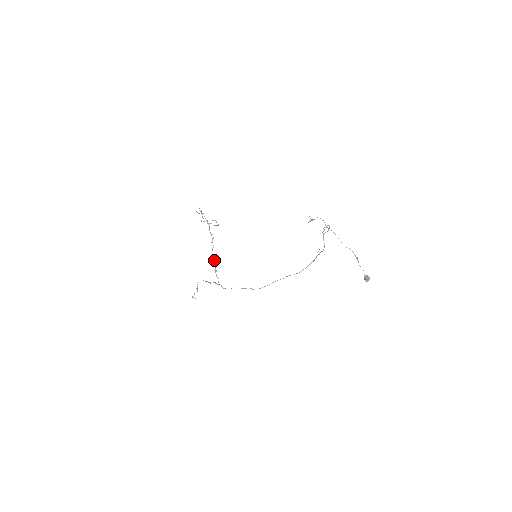
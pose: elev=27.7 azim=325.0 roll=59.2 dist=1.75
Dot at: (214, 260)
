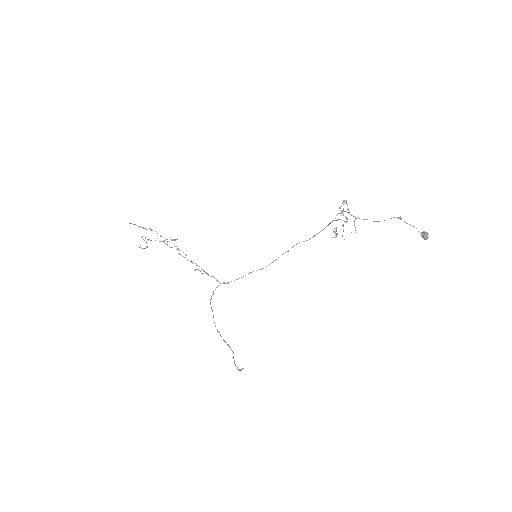
Dot at: occluded
